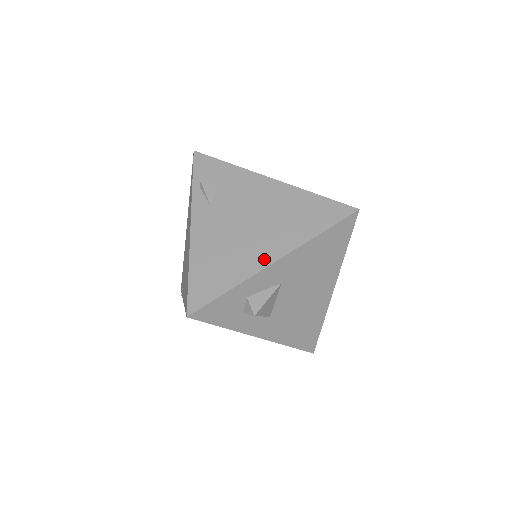
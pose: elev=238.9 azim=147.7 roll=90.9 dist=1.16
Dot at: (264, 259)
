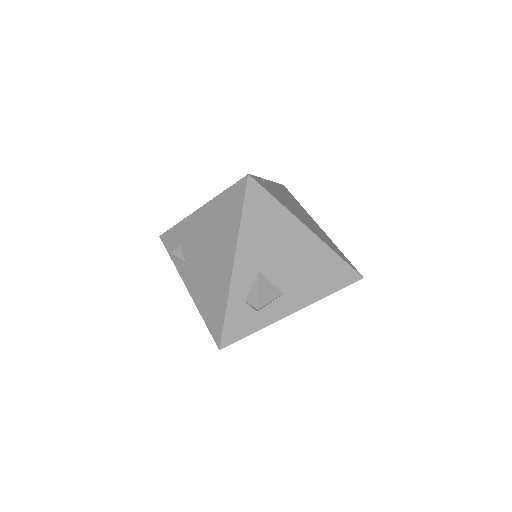
Dot at: (227, 270)
